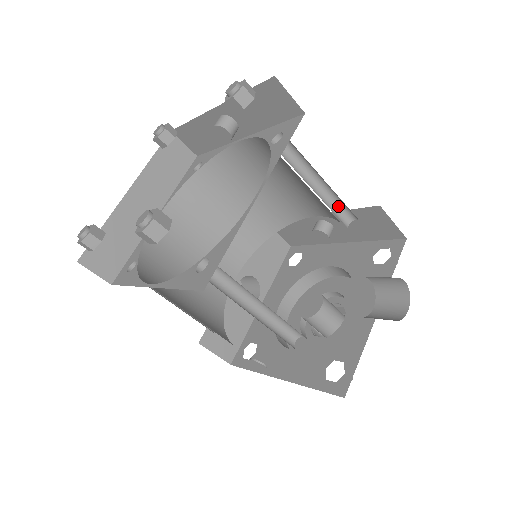
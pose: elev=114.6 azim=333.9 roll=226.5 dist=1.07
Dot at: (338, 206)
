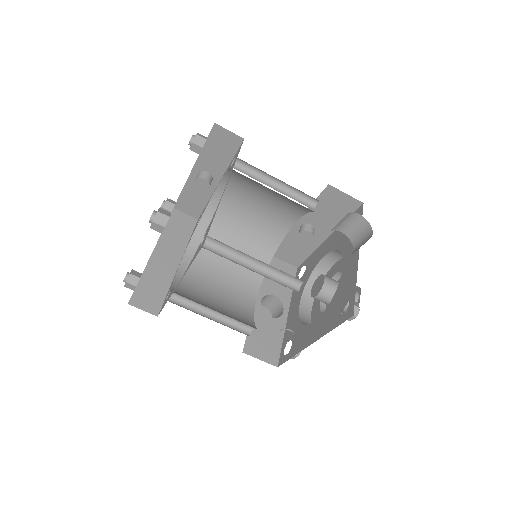
Dot at: (300, 197)
